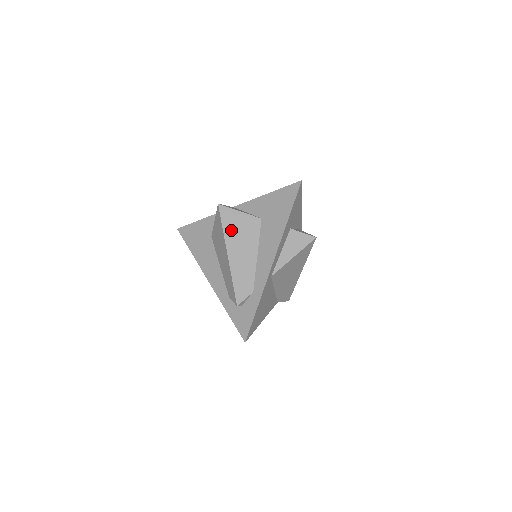
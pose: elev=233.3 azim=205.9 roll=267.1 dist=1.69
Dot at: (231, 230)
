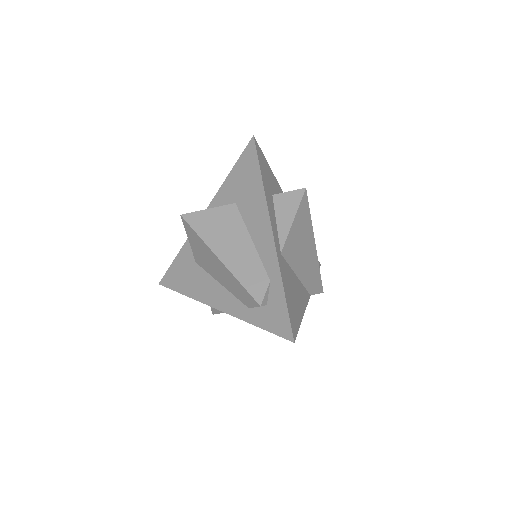
Dot at: (209, 232)
